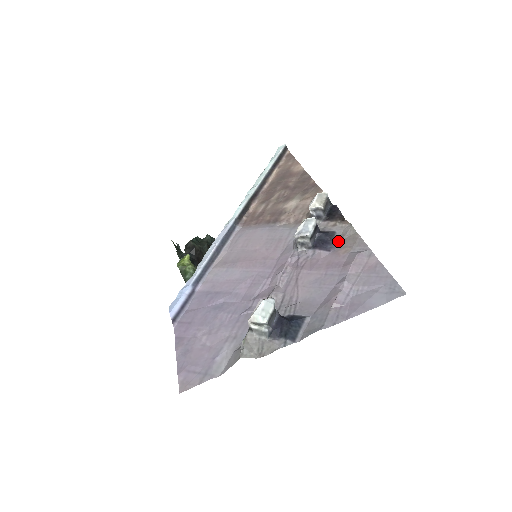
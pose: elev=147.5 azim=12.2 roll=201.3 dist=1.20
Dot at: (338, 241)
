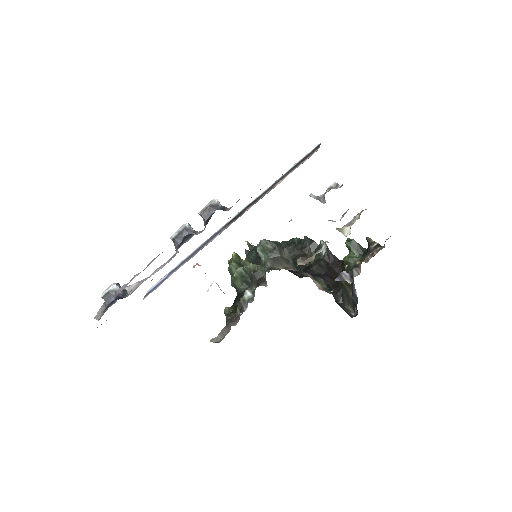
Dot at: occluded
